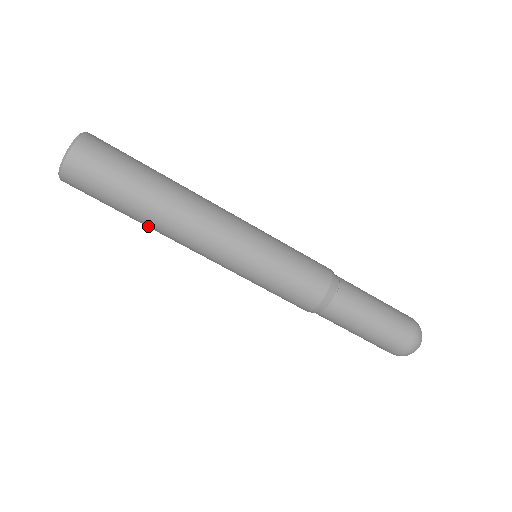
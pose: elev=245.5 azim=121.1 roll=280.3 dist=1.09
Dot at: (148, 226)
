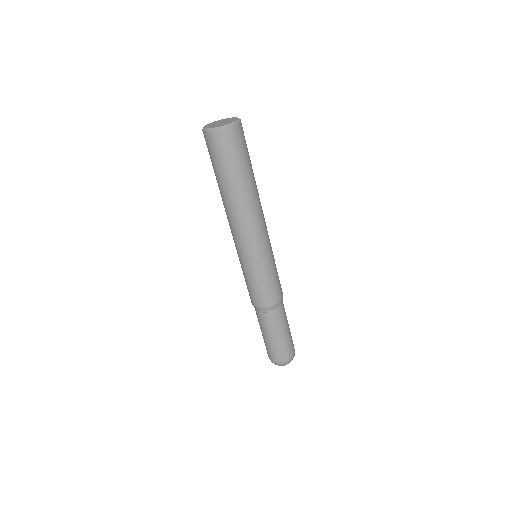
Dot at: (222, 195)
